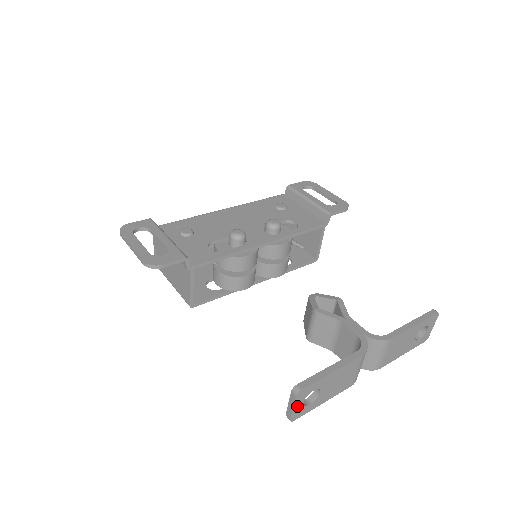
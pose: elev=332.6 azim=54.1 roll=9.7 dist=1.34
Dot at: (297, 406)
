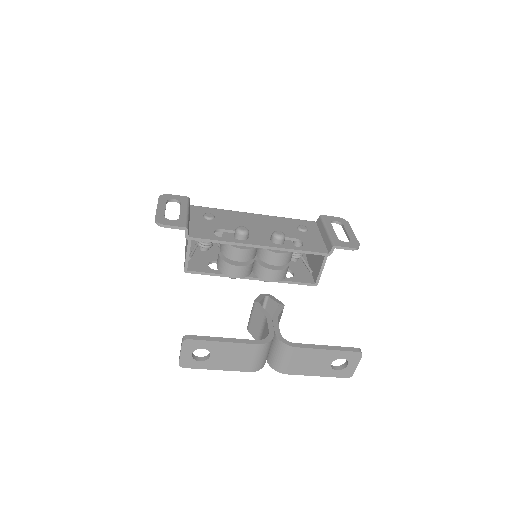
Dot at: (185, 354)
